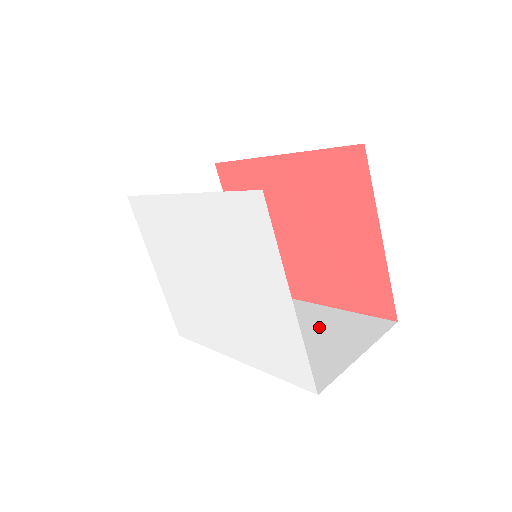
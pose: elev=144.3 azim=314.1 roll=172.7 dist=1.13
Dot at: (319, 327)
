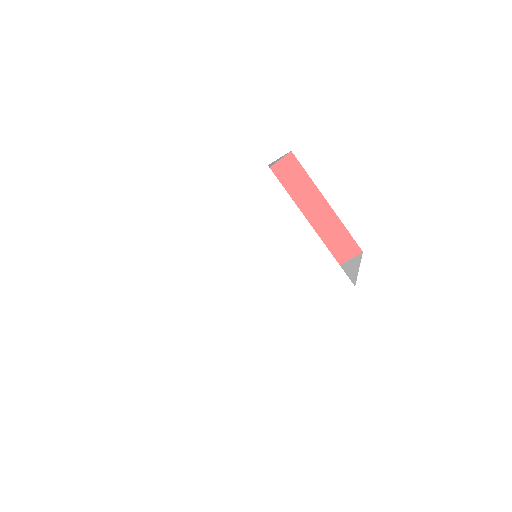
Dot at: occluded
